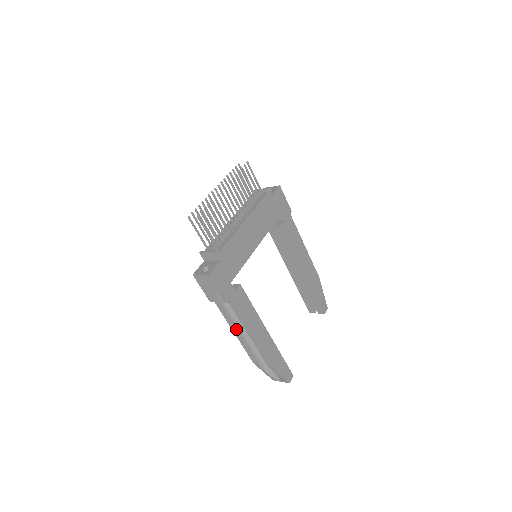
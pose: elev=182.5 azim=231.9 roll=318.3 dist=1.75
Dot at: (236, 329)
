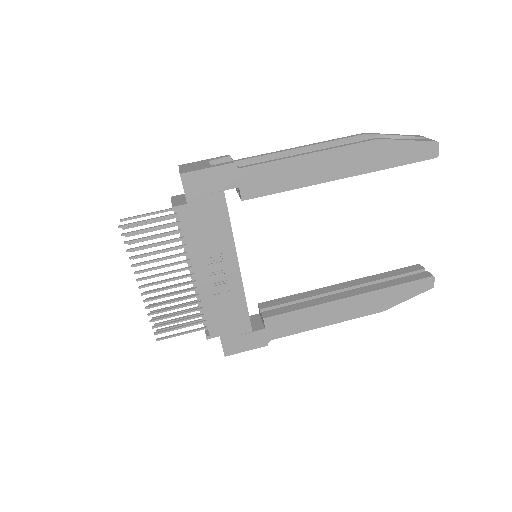
Dot at: occluded
